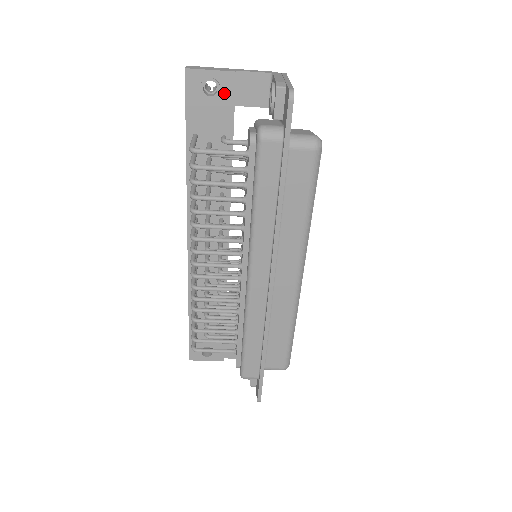
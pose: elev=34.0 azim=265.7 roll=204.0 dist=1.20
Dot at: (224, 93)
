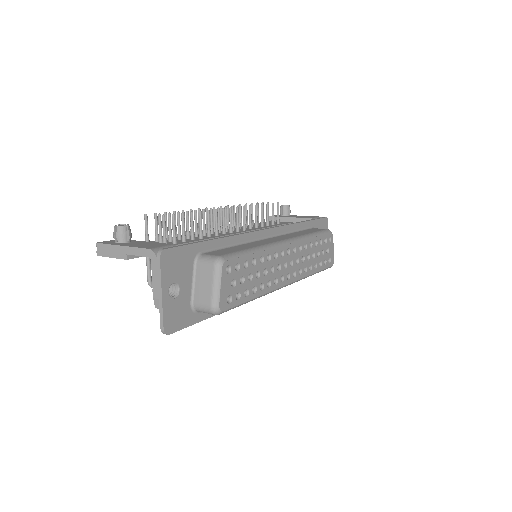
Dot at: occluded
